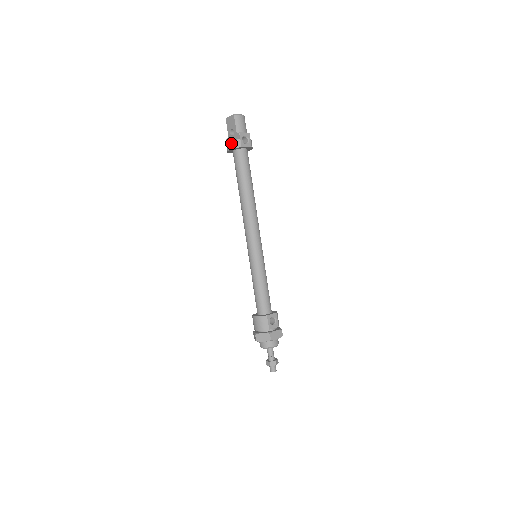
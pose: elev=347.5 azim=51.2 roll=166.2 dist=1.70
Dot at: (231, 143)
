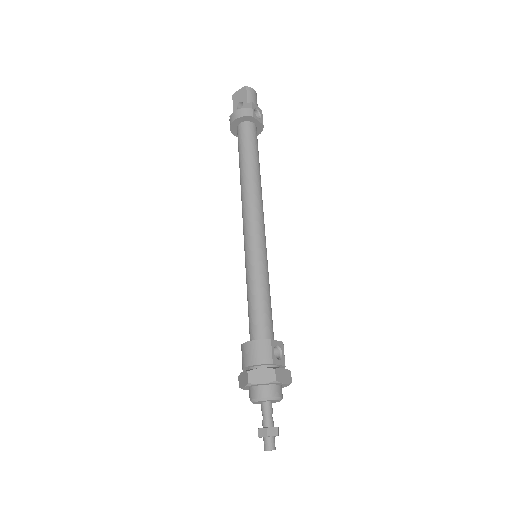
Dot at: (239, 111)
